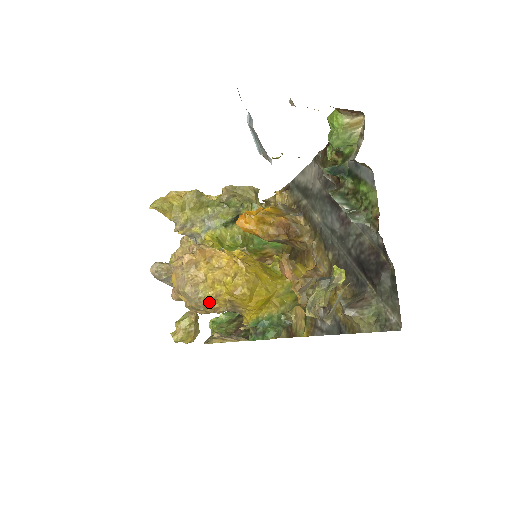
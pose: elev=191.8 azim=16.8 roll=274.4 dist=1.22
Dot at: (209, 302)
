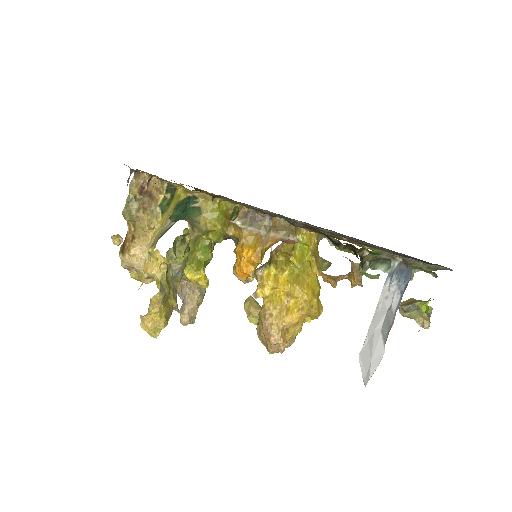
Dot at: occluded
